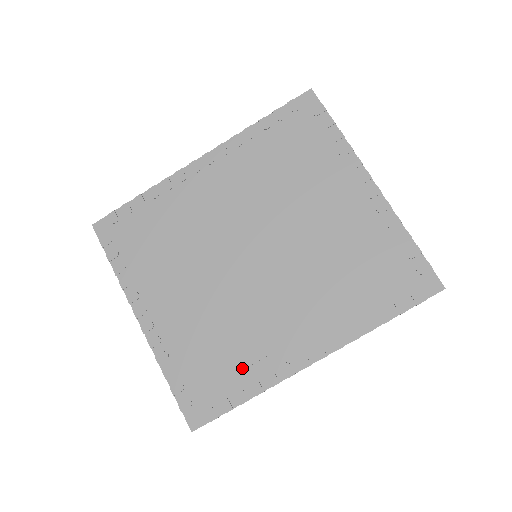
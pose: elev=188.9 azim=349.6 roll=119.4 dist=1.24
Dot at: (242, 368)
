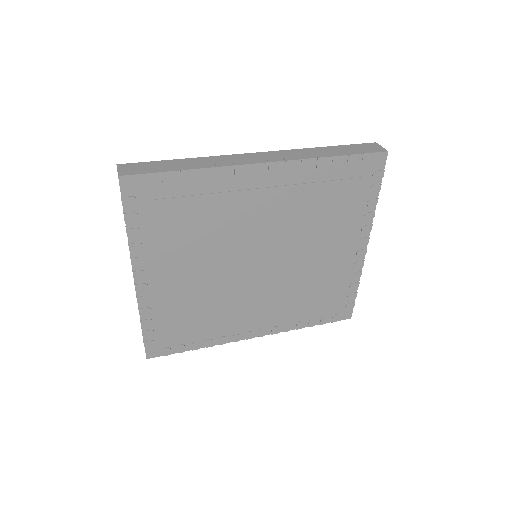
Dot at: (206, 331)
